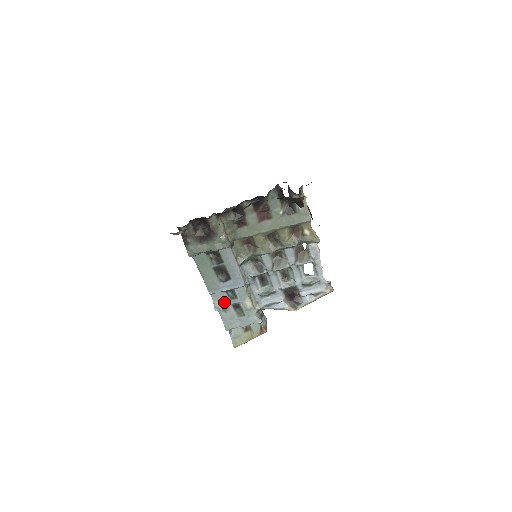
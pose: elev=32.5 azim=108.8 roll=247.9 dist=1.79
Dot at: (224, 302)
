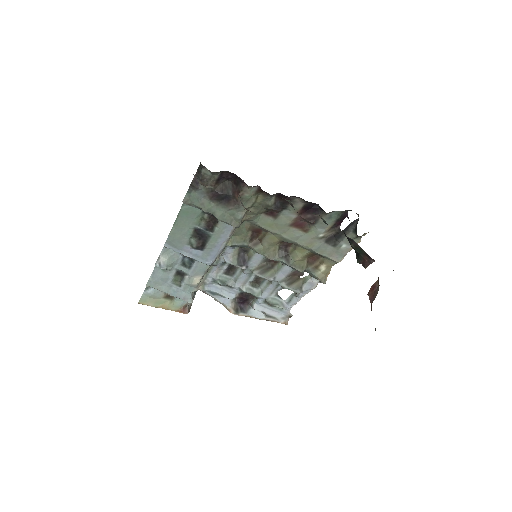
Dot at: (172, 263)
